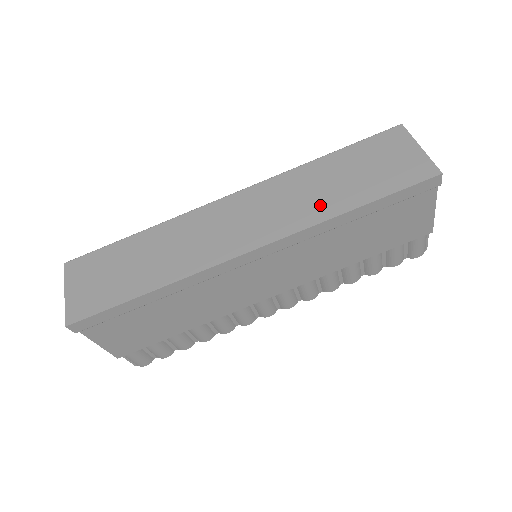
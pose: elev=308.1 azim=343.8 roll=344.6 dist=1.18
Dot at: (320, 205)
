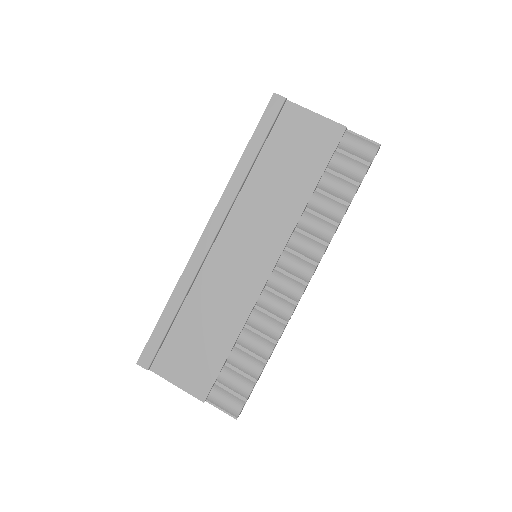
Dot at: occluded
